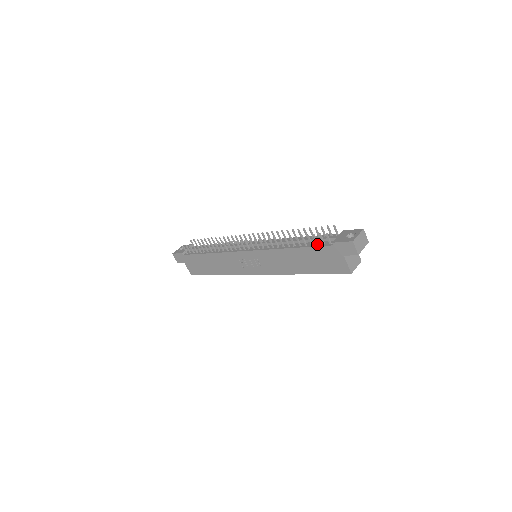
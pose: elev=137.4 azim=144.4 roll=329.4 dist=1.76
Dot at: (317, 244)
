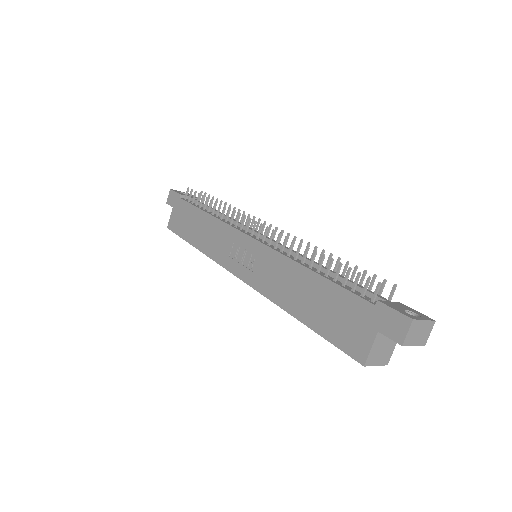
Dot at: (352, 289)
